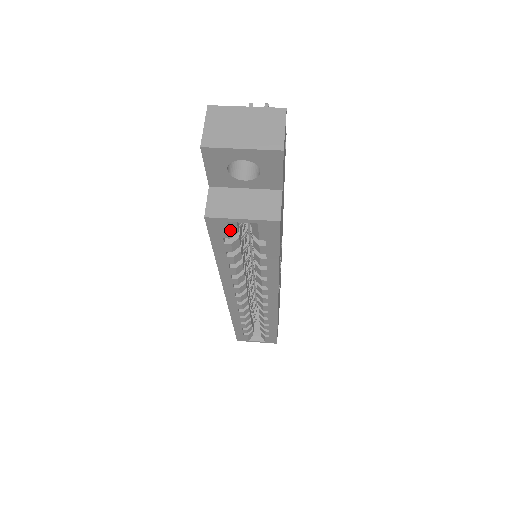
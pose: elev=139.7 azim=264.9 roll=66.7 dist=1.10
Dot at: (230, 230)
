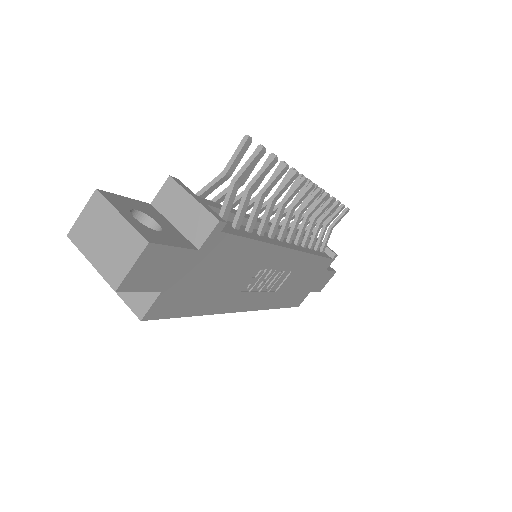
Dot at: occluded
